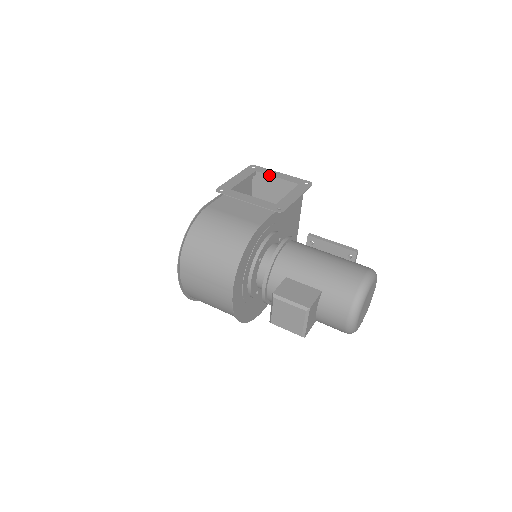
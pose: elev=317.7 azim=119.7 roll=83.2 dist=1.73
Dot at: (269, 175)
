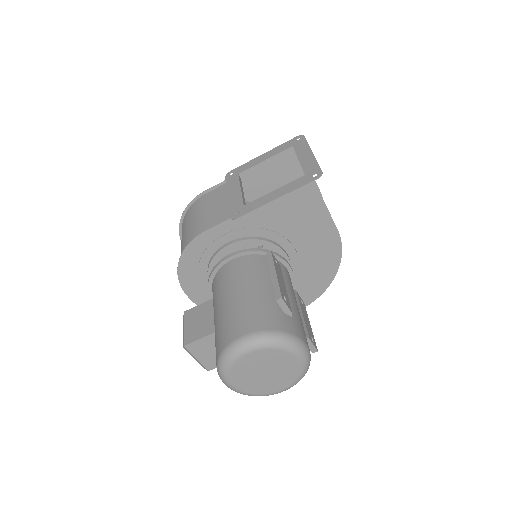
Dot at: (296, 154)
